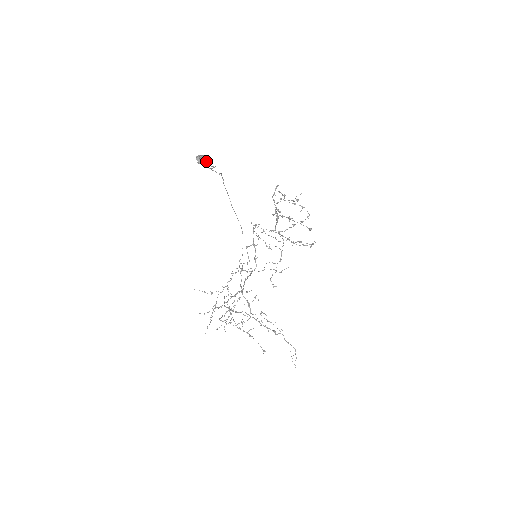
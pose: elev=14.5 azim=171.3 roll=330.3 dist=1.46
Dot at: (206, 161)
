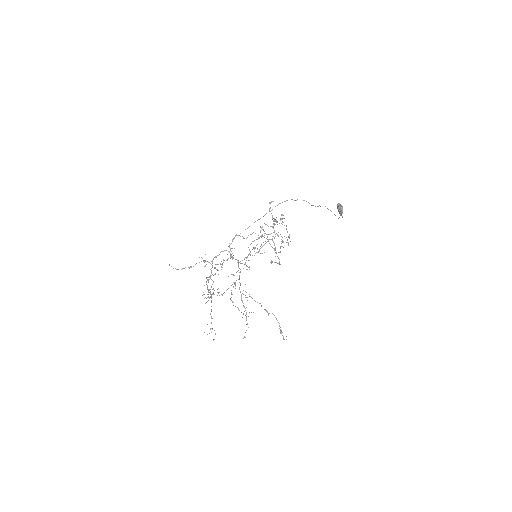
Dot at: occluded
